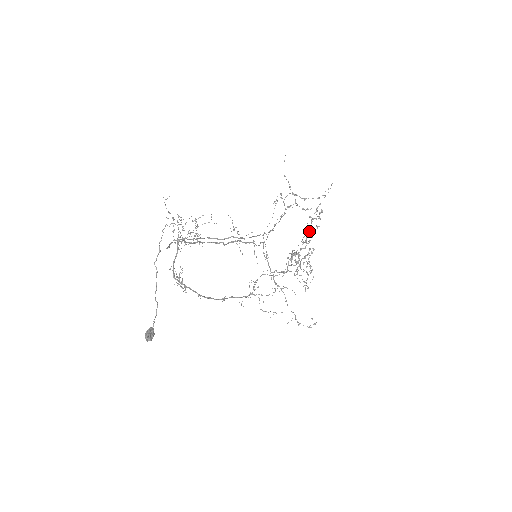
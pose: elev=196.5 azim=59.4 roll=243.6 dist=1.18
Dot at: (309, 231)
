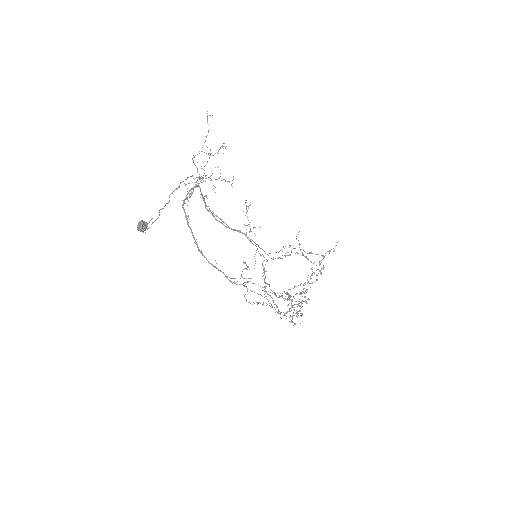
Dot at: (308, 282)
